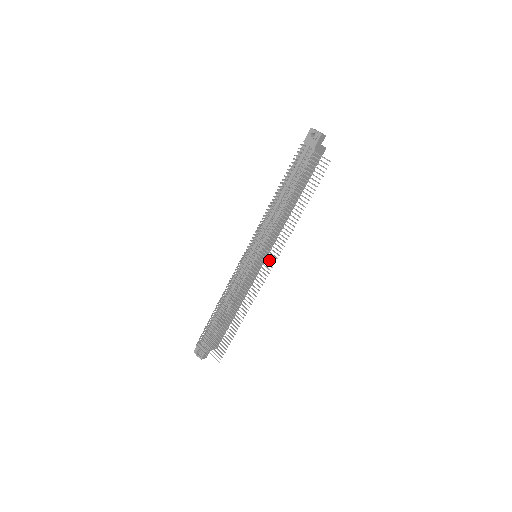
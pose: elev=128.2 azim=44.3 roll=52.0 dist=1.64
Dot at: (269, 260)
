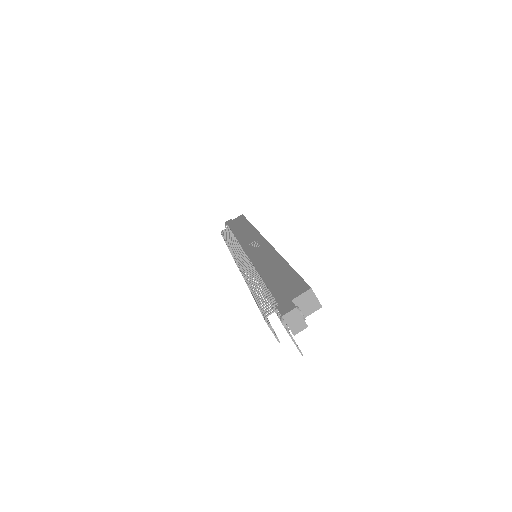
Dot at: occluded
